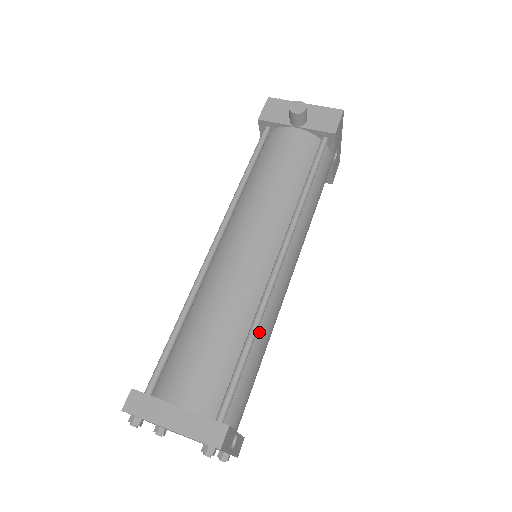
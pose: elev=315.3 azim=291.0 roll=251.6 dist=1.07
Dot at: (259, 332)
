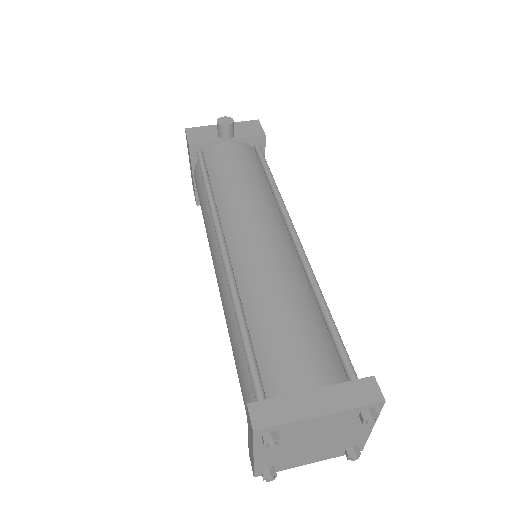
Dot at: occluded
